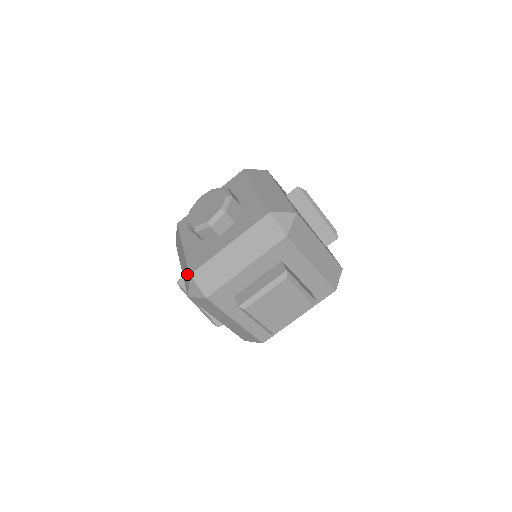
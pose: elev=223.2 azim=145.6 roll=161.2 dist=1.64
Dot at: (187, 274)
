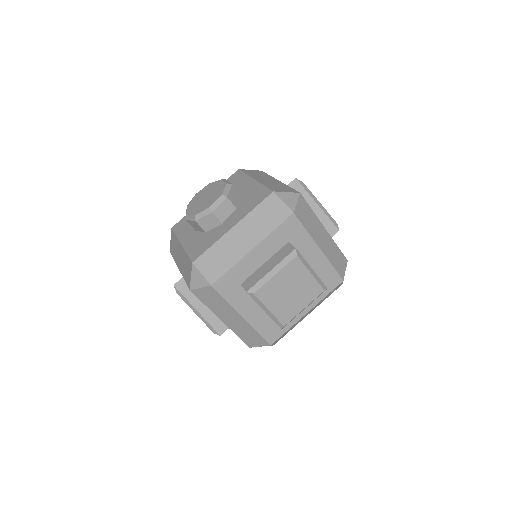
Dot at: (188, 266)
